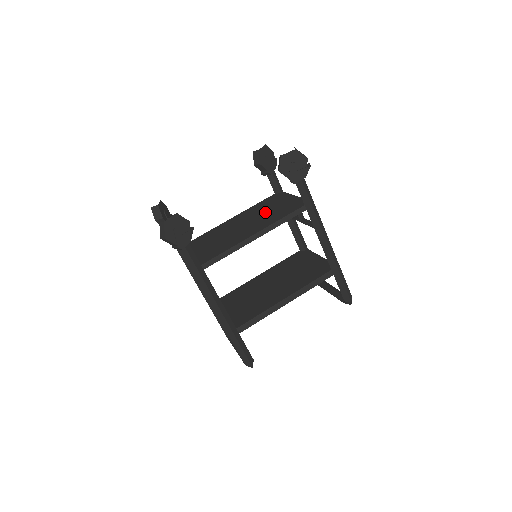
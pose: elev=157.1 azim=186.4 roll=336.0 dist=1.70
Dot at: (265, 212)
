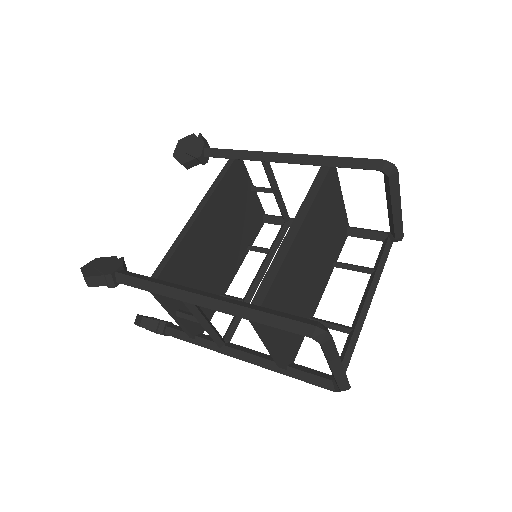
Dot at: occluded
